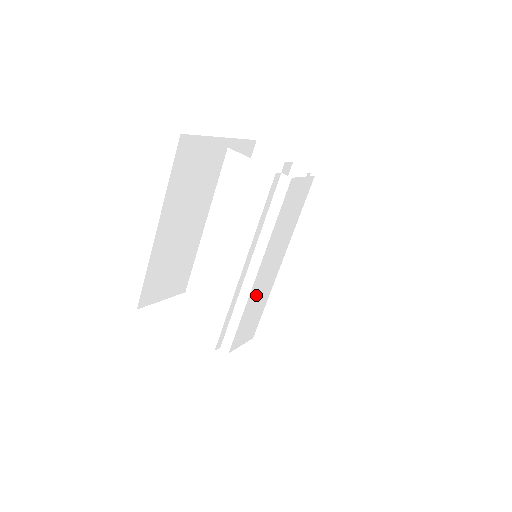
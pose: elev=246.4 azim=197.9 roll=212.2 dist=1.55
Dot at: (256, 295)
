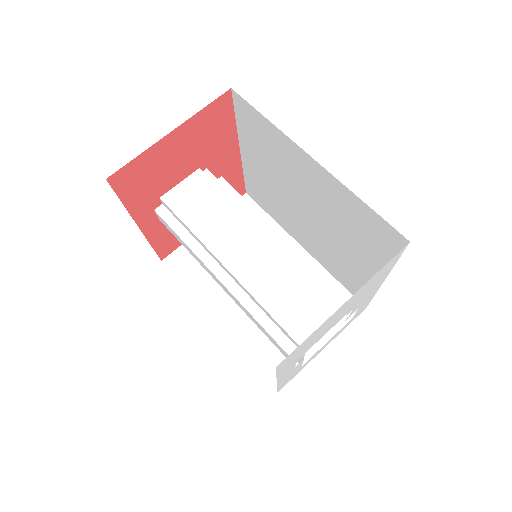
Dot at: (263, 282)
